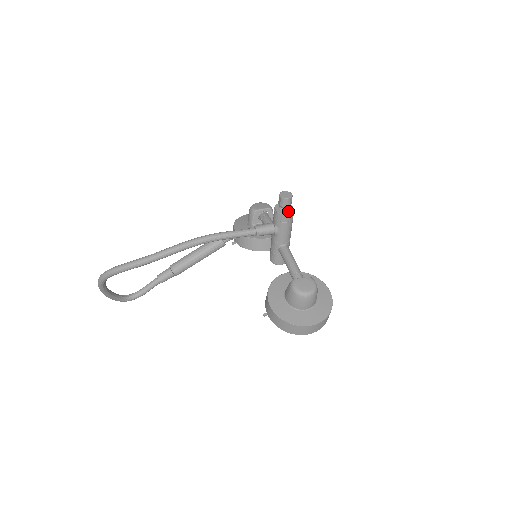
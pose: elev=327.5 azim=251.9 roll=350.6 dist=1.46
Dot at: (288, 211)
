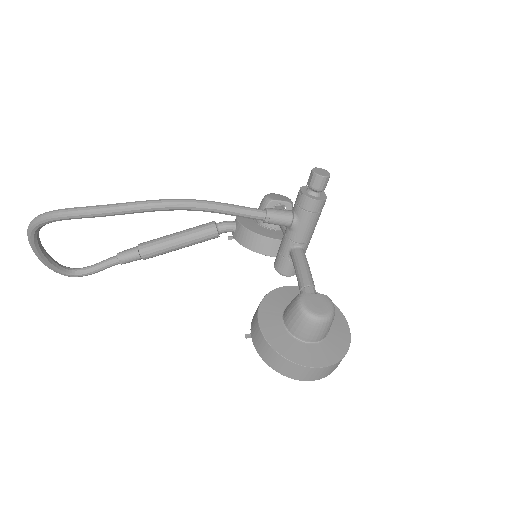
Dot at: (318, 197)
